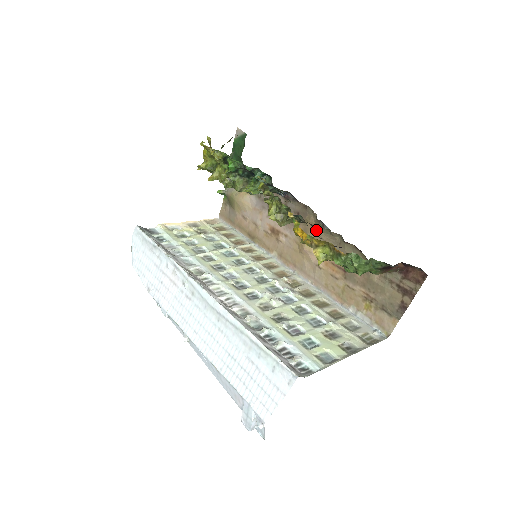
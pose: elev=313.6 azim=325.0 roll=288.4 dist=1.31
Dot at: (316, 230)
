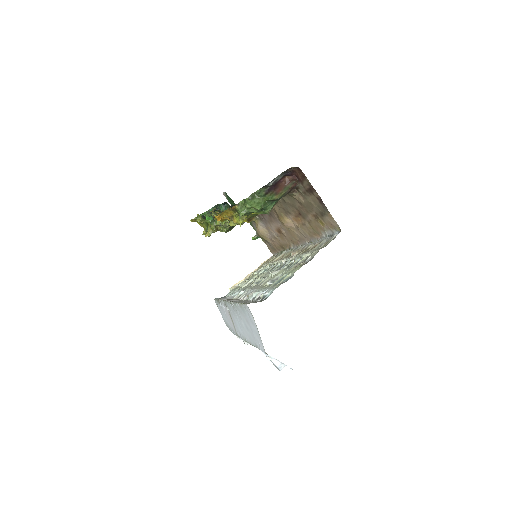
Dot at: (276, 206)
